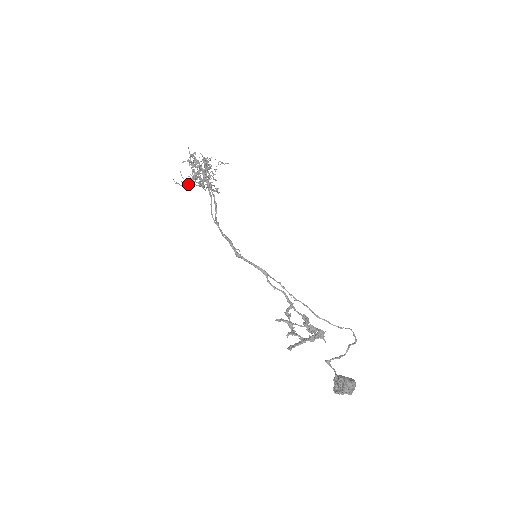
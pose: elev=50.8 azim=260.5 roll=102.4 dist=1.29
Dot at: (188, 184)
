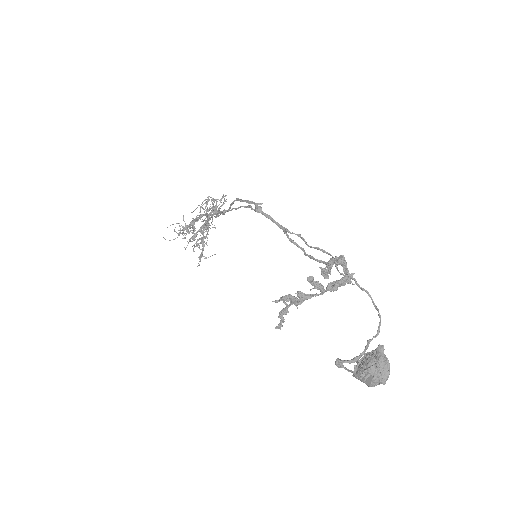
Dot at: occluded
